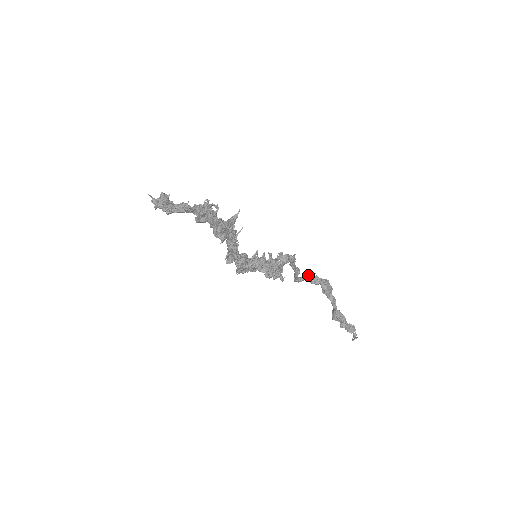
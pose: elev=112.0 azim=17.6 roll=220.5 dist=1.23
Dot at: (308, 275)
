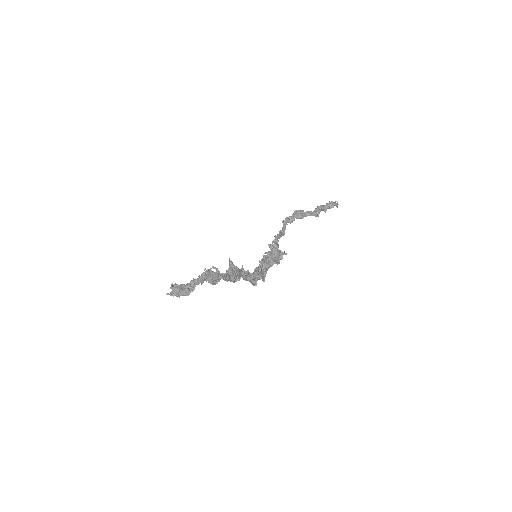
Dot at: (285, 223)
